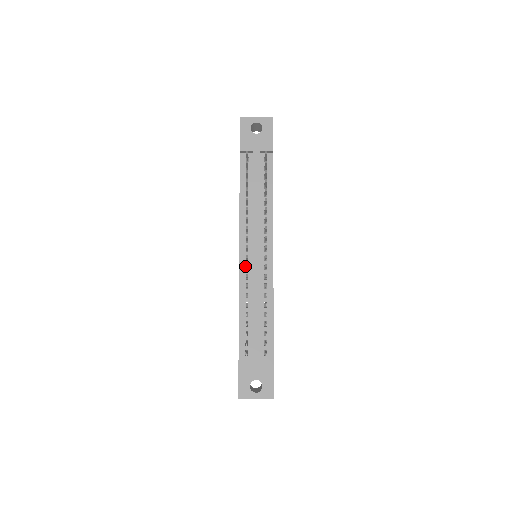
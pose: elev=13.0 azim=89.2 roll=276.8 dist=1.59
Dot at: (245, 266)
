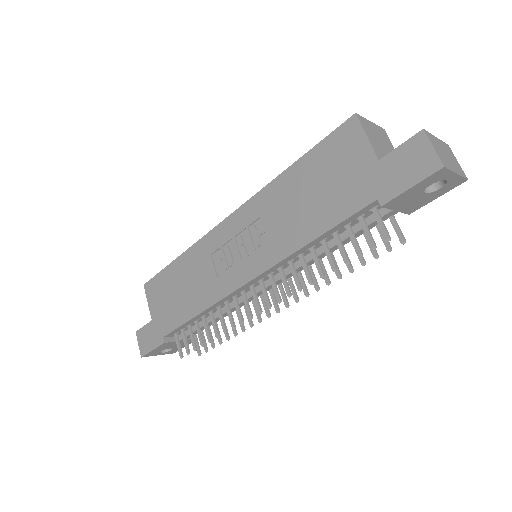
Dot at: (242, 290)
